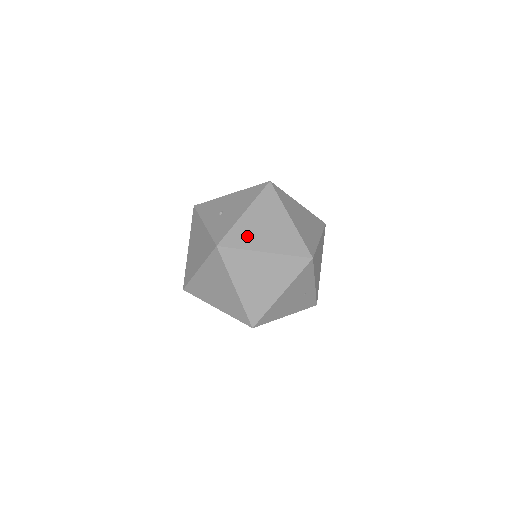
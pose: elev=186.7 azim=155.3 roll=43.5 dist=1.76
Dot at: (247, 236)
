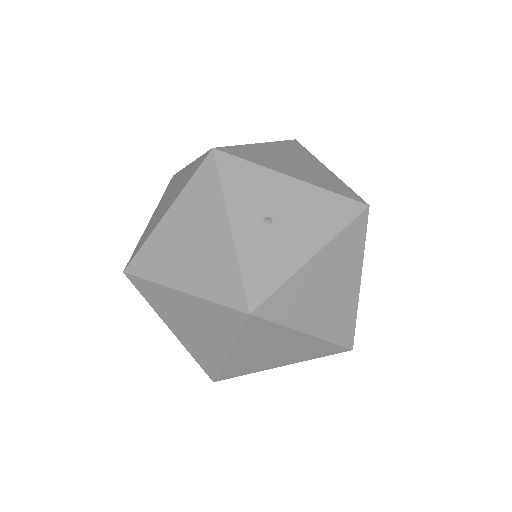
Dot at: (298, 303)
